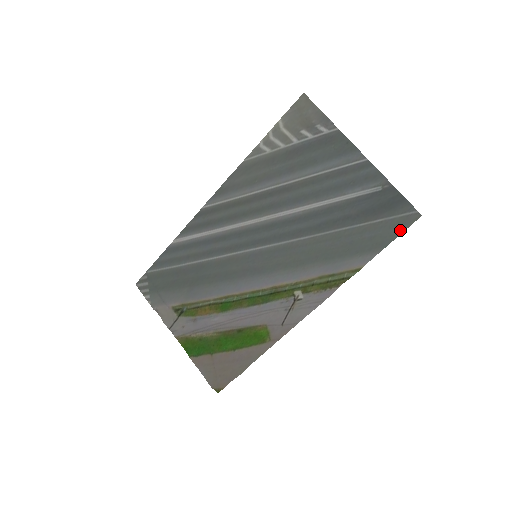
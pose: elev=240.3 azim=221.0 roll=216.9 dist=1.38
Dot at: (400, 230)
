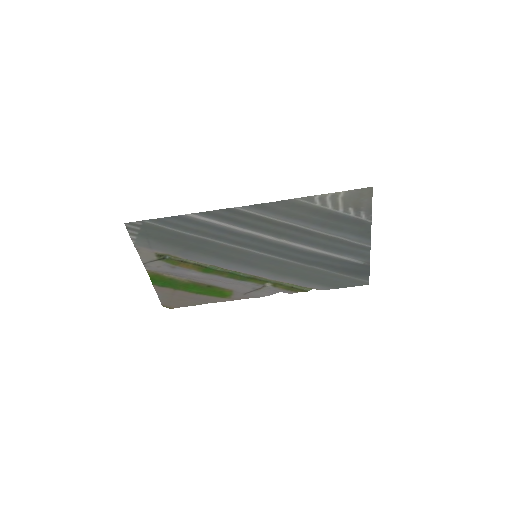
Dot at: (353, 285)
